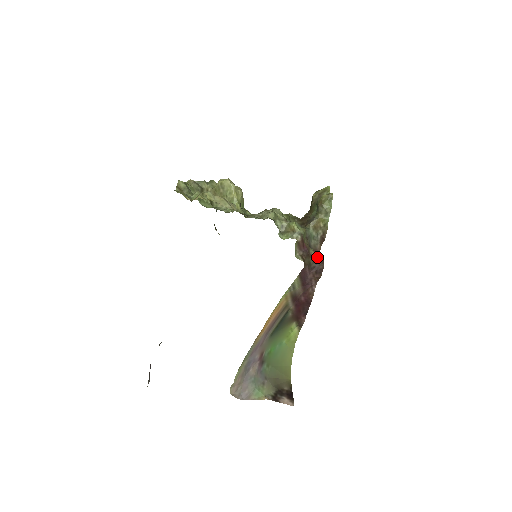
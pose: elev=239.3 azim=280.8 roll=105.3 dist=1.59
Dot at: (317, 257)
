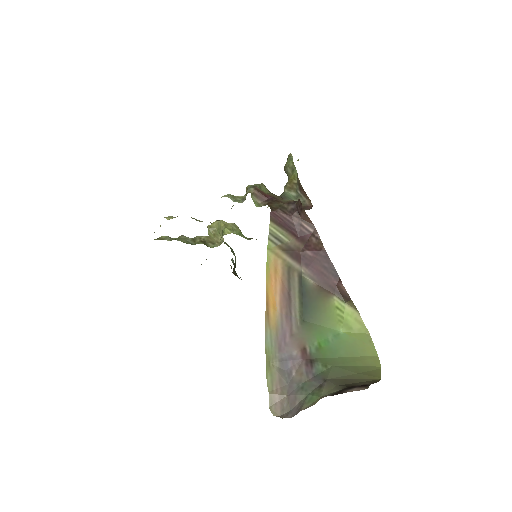
Dot at: (293, 201)
